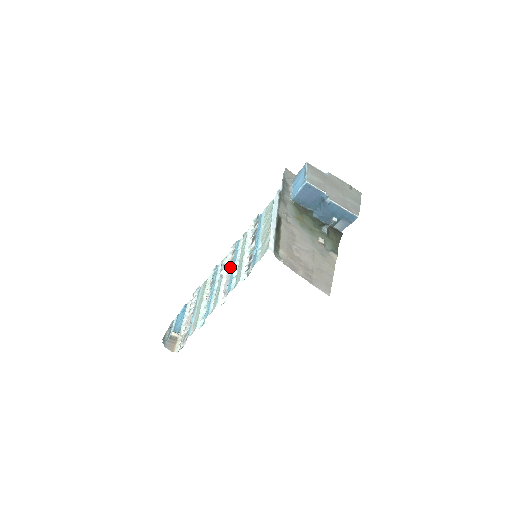
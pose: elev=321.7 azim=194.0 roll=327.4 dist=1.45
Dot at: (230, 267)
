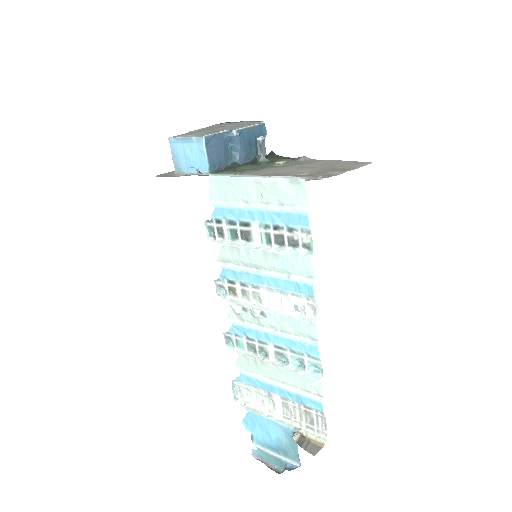
Dot at: (255, 297)
